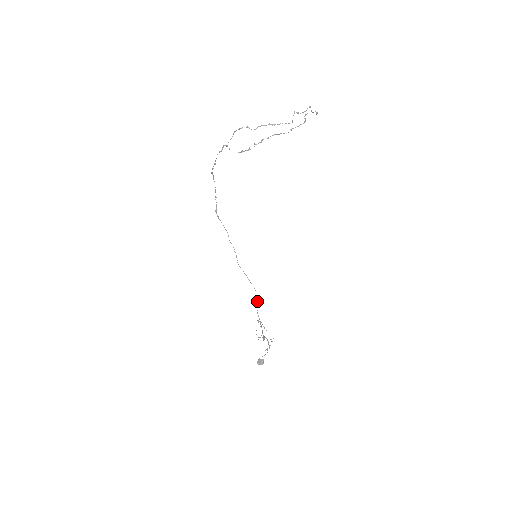
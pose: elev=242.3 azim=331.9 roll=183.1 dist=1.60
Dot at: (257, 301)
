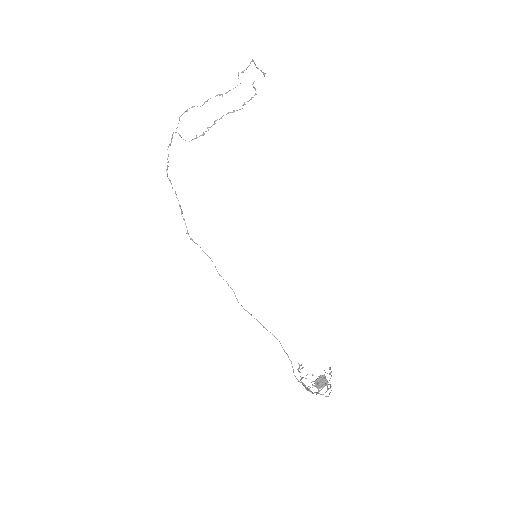
Dot at: occluded
